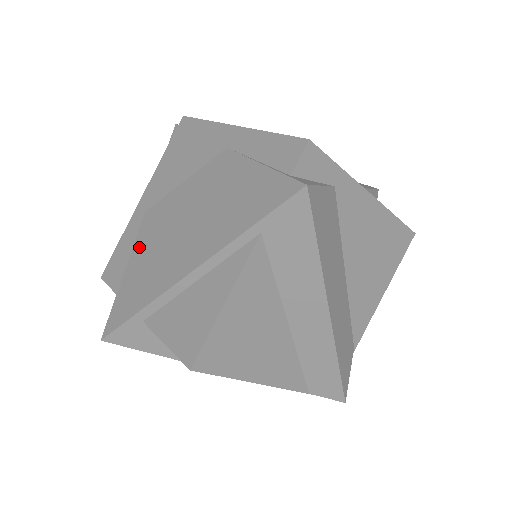
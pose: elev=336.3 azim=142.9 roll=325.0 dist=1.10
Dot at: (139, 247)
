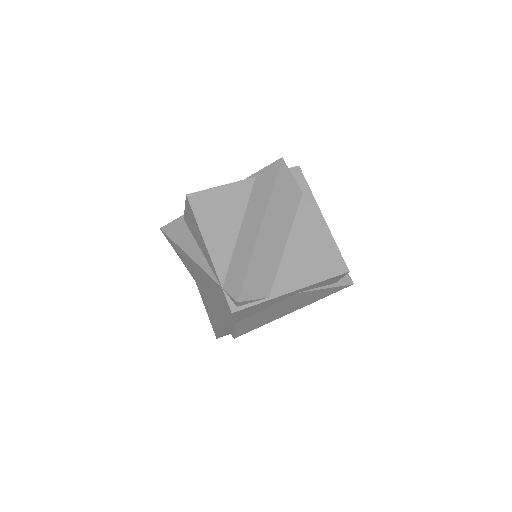
Dot at: occluded
